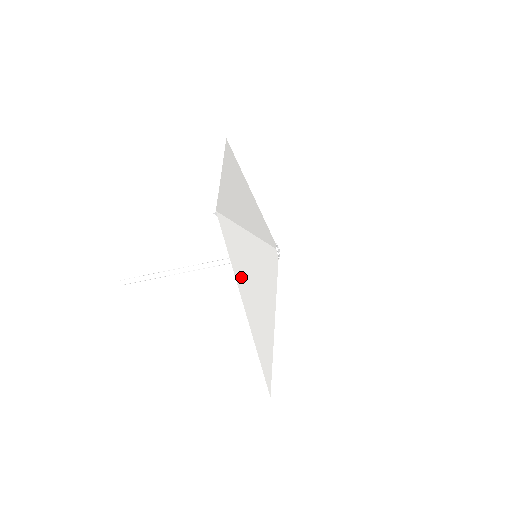
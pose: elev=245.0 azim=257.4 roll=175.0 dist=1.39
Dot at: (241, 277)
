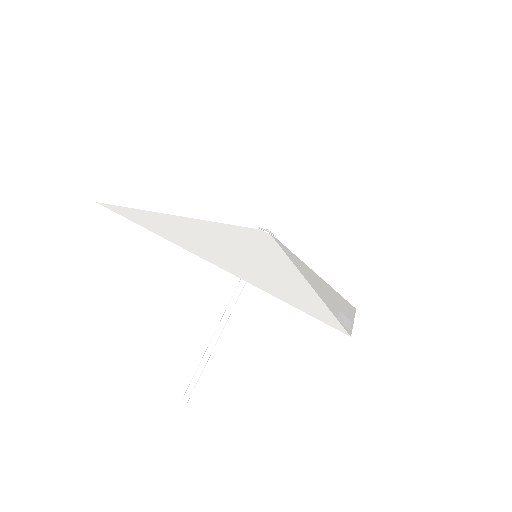
Dot at: (180, 240)
